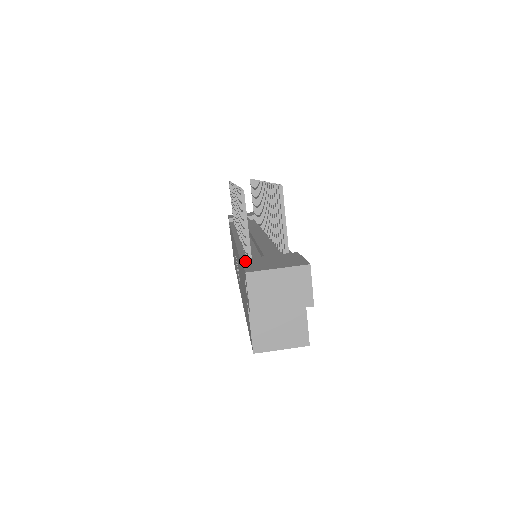
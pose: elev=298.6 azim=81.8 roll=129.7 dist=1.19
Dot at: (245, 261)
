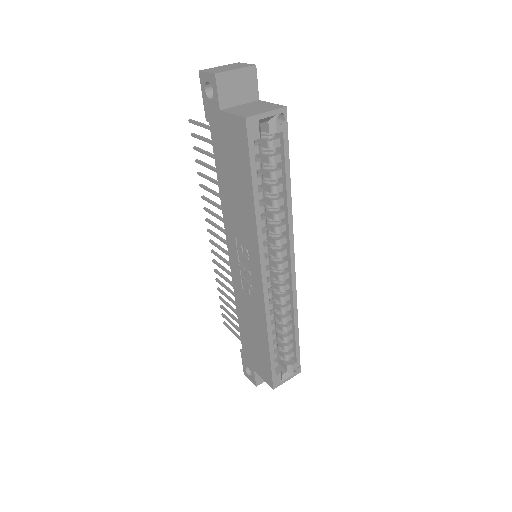
Dot at: (206, 110)
